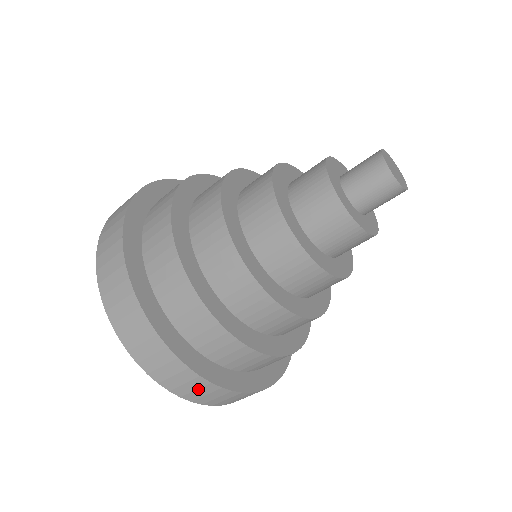
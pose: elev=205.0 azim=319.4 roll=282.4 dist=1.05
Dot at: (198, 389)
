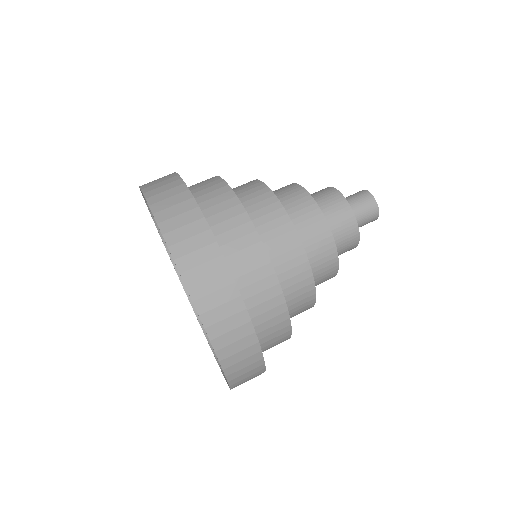
Dot at: (250, 379)
